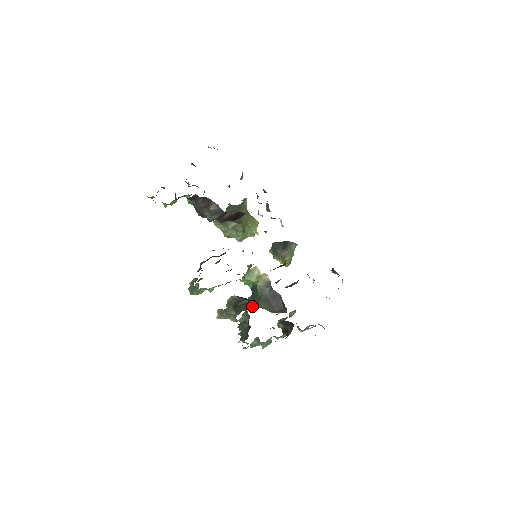
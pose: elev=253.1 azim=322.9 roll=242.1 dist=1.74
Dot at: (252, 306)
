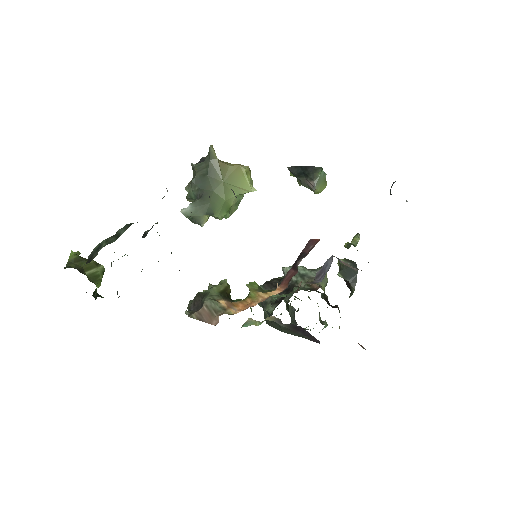
Dot at: (276, 328)
